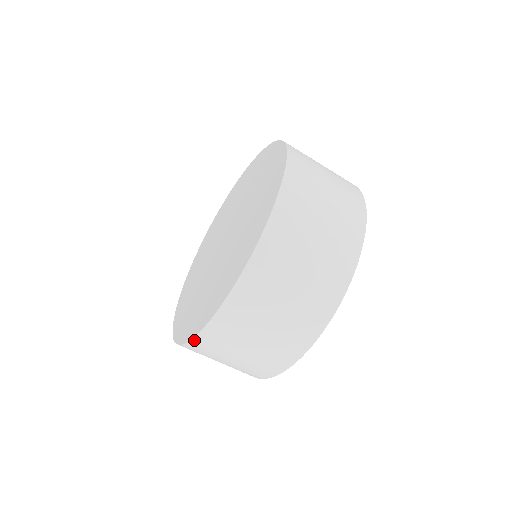
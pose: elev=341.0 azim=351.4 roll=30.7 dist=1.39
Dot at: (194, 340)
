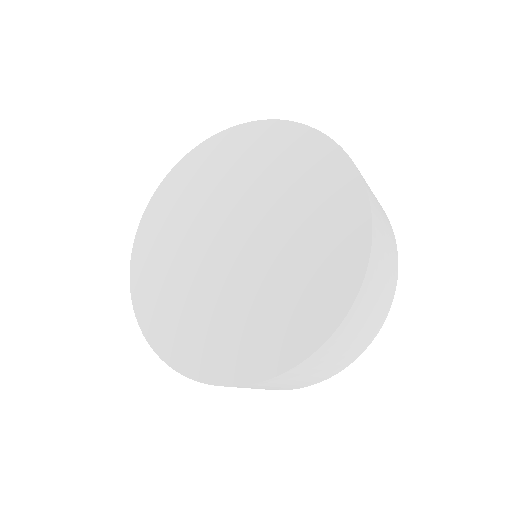
Dot at: (330, 338)
